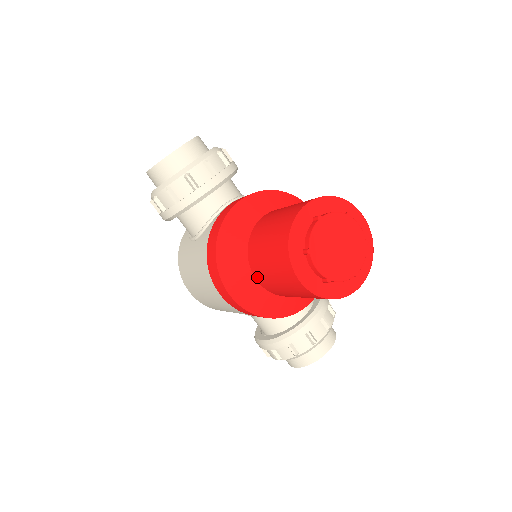
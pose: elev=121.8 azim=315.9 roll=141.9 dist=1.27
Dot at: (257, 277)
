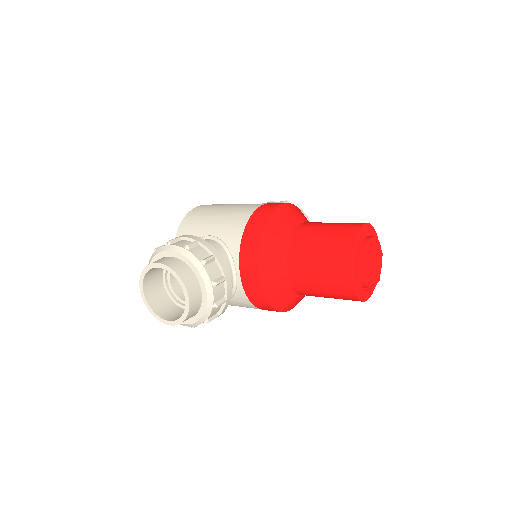
Dot at: occluded
